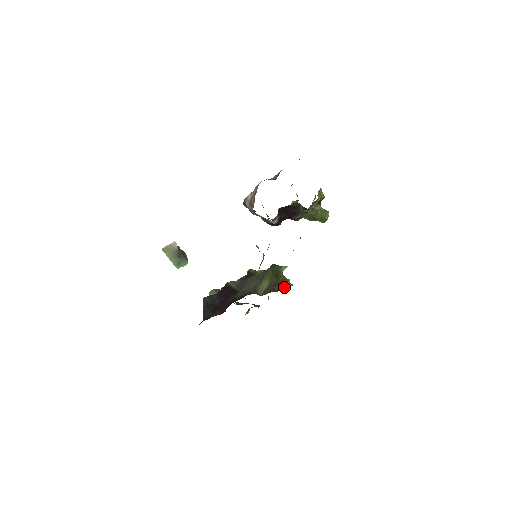
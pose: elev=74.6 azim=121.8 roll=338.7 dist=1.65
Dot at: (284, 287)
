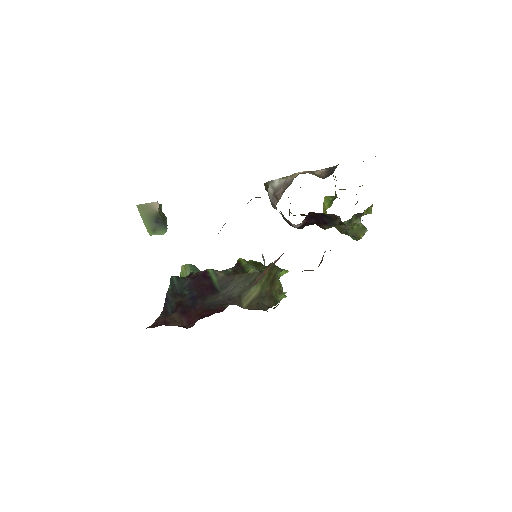
Dot at: (276, 302)
